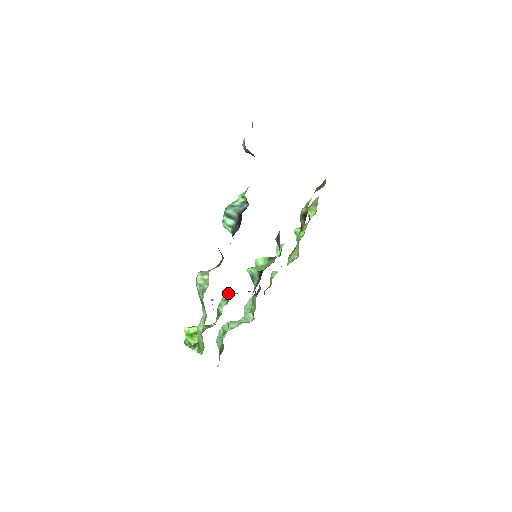
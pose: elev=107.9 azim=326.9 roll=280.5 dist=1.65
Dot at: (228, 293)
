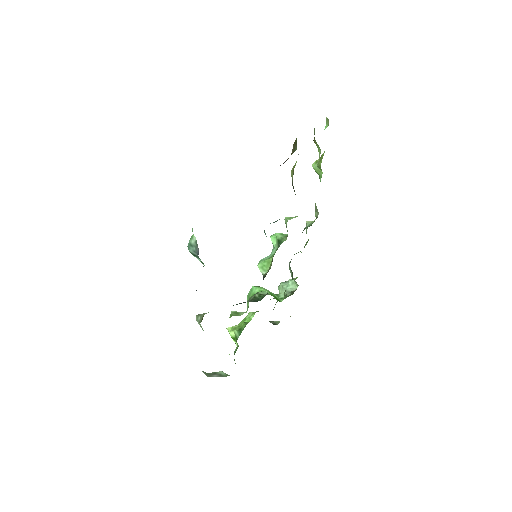
Dot at: (252, 288)
